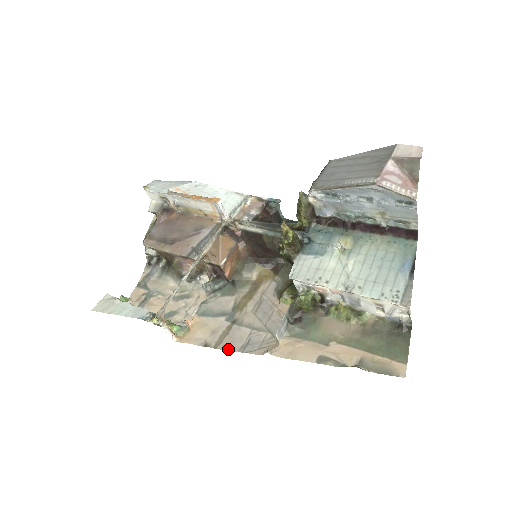
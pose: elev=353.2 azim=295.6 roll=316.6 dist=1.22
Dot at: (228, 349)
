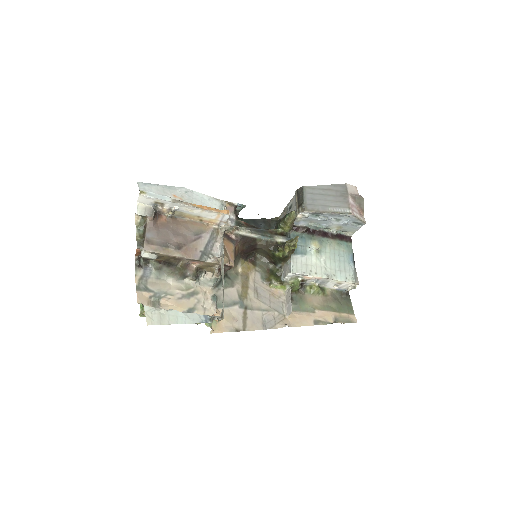
Dot at: (255, 329)
